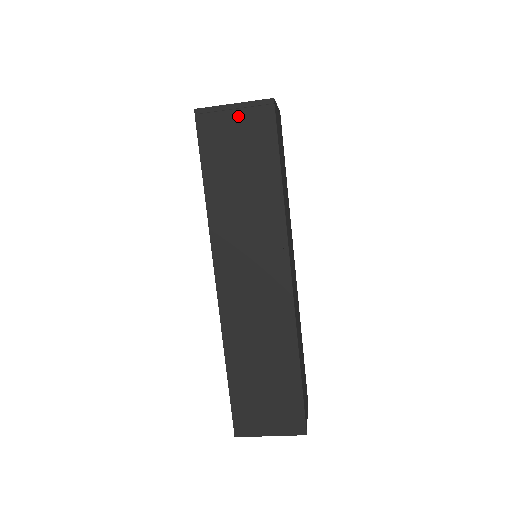
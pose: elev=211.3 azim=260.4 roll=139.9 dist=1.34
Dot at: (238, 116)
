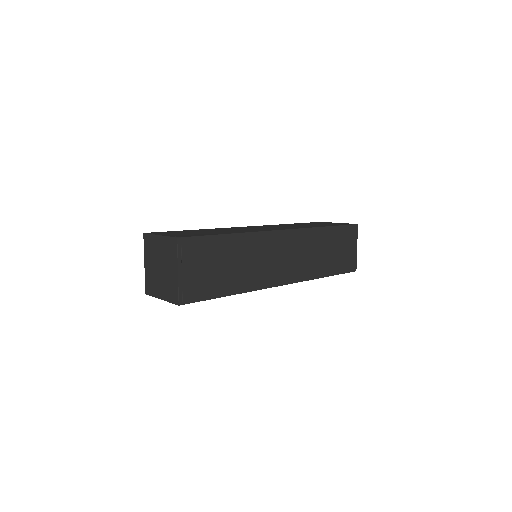
Dot at: occluded
